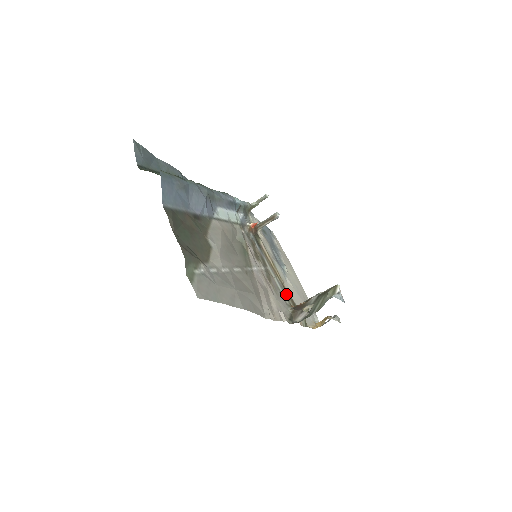
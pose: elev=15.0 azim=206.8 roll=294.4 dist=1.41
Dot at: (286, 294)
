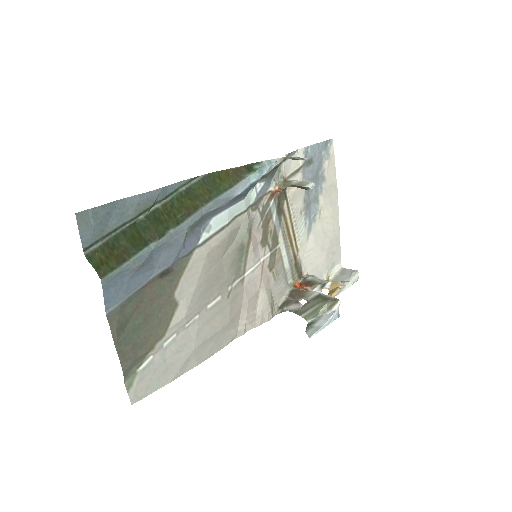
Dot at: (294, 268)
